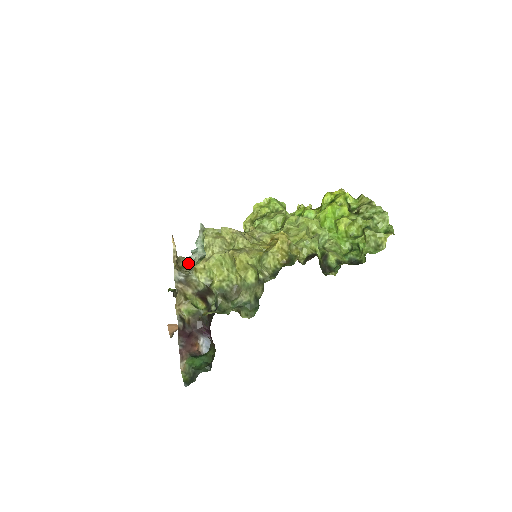
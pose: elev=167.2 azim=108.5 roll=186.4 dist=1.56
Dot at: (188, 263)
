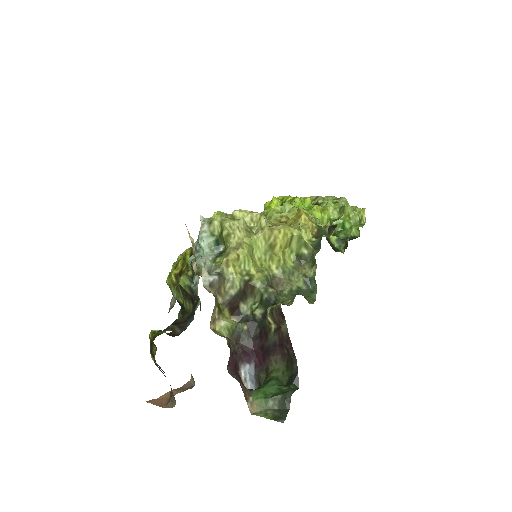
Dot at: (198, 269)
